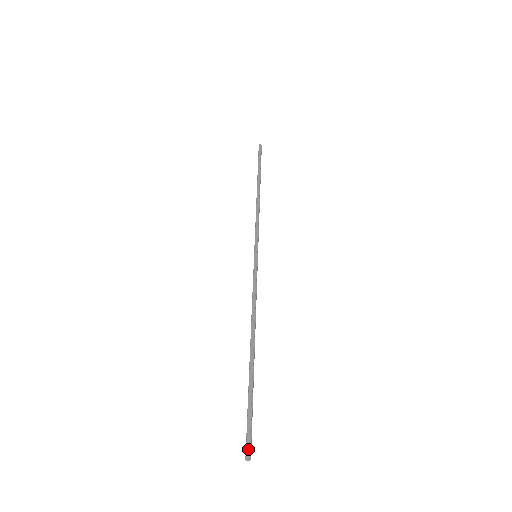
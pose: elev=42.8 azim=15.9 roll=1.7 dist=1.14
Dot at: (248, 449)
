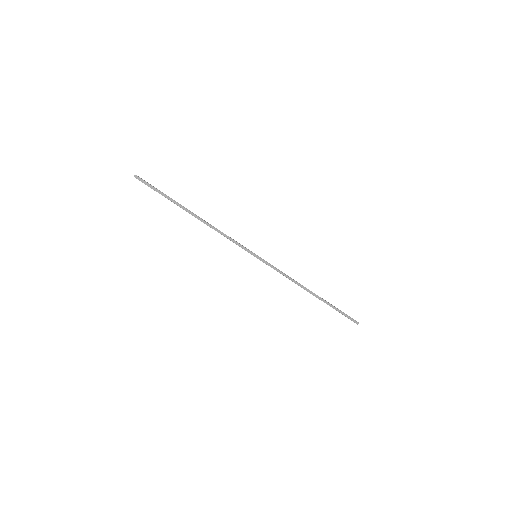
Dot at: (355, 322)
